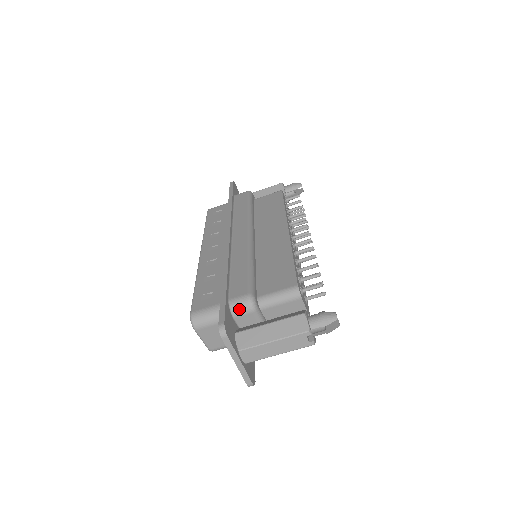
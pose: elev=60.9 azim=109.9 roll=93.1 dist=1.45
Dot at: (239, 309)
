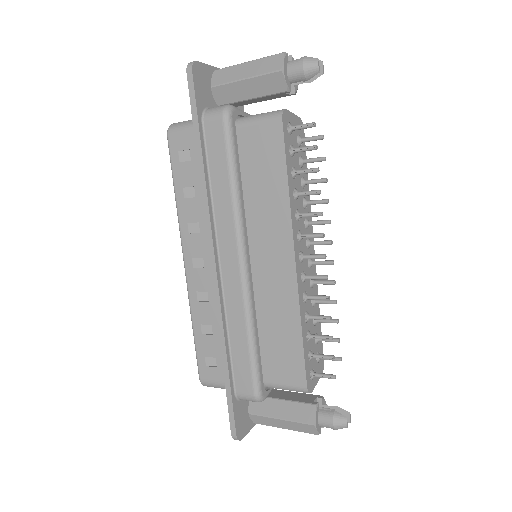
Dot at: occluded
